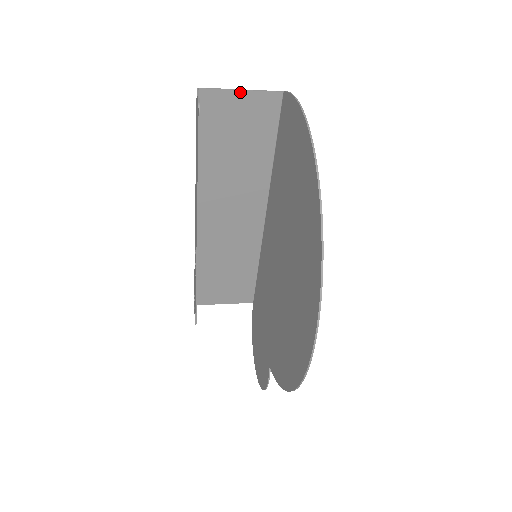
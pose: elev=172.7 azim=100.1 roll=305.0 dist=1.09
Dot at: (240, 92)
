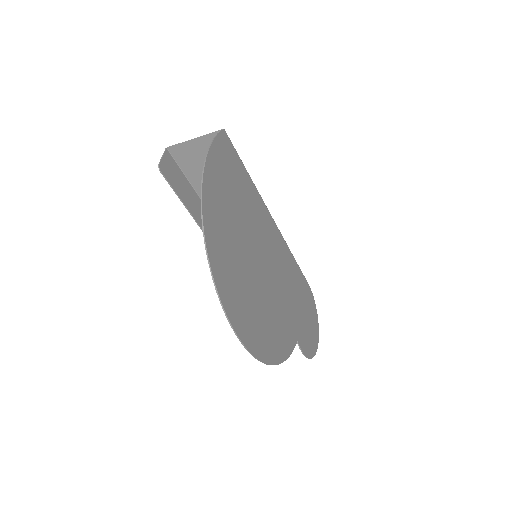
Dot at: (194, 141)
